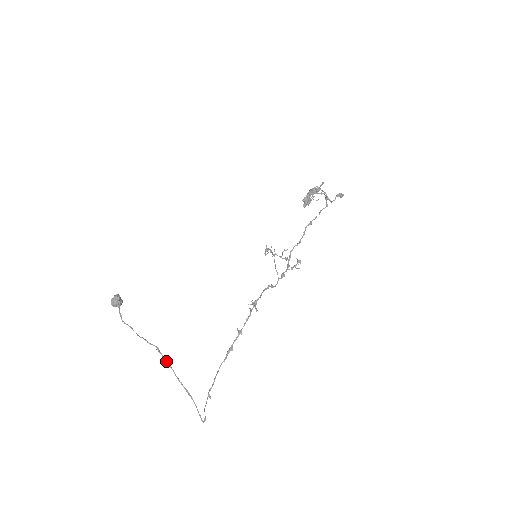
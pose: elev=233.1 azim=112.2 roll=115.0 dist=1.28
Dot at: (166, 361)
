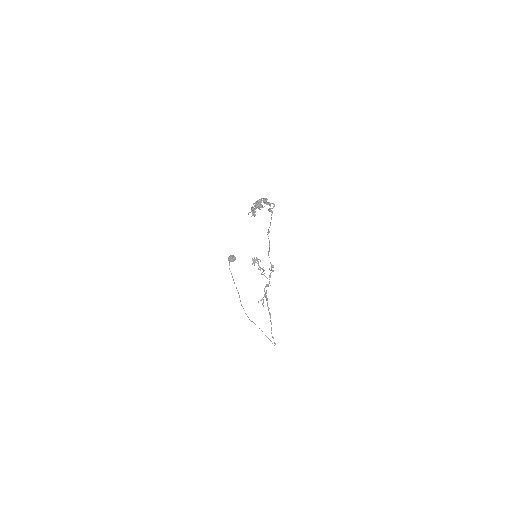
Dot at: occluded
